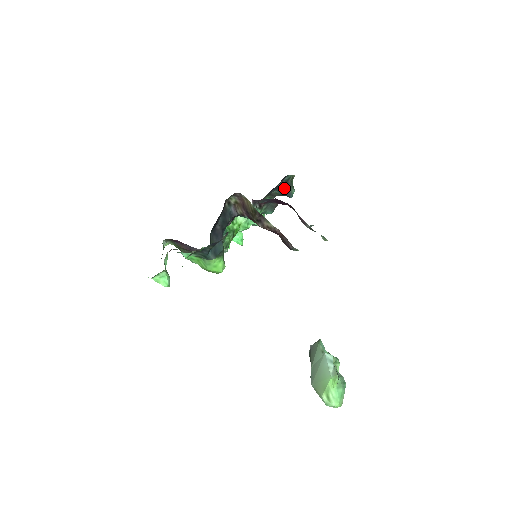
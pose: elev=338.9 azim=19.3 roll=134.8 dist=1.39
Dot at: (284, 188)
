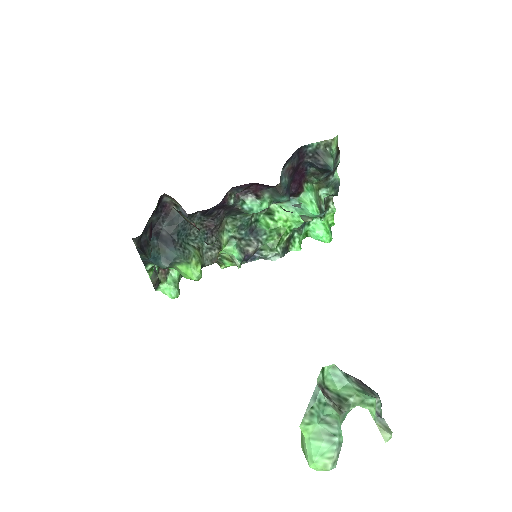
Dot at: (317, 161)
